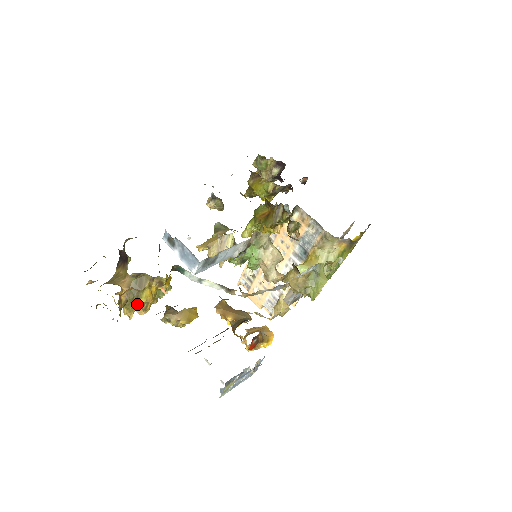
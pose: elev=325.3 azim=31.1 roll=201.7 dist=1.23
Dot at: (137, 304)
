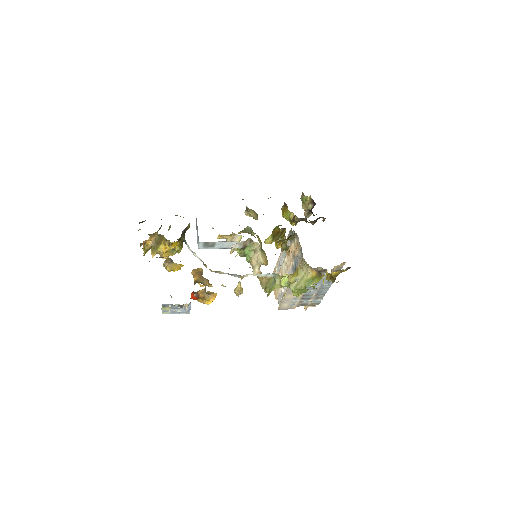
Dot at: (156, 251)
